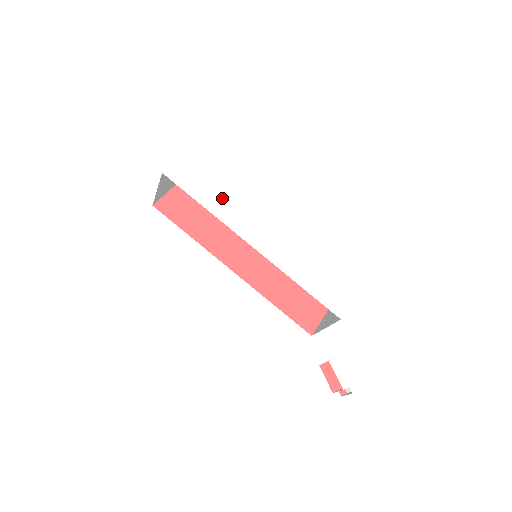
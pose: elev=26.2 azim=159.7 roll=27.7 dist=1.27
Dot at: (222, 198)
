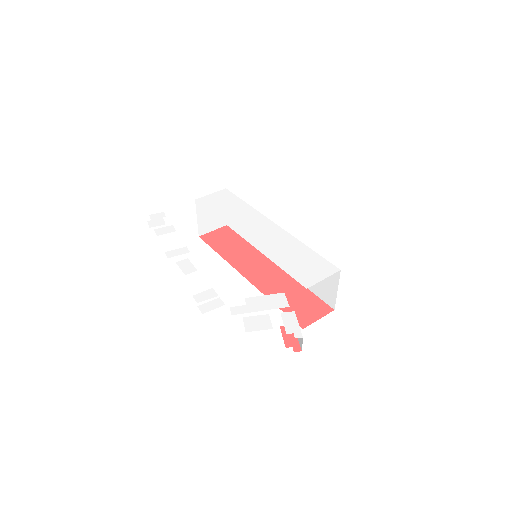
Dot at: (233, 213)
